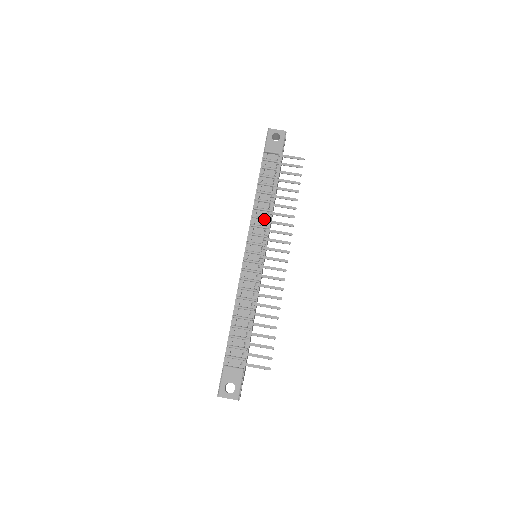
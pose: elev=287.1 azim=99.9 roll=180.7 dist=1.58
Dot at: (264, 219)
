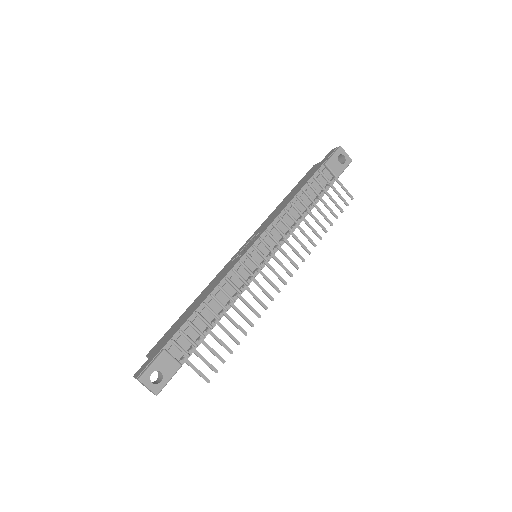
Dot at: (288, 227)
